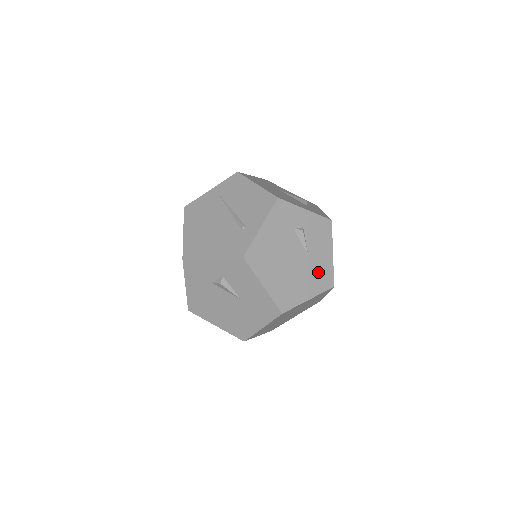
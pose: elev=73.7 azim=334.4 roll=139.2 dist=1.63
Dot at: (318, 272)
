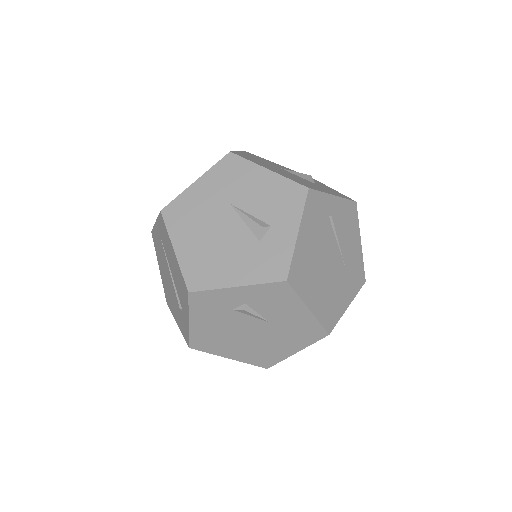
Dot at: (295, 331)
